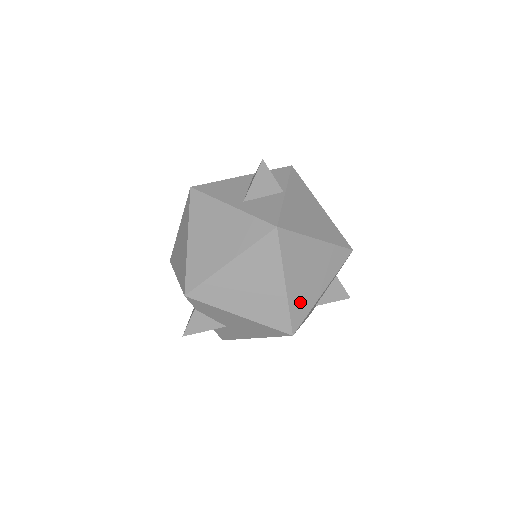
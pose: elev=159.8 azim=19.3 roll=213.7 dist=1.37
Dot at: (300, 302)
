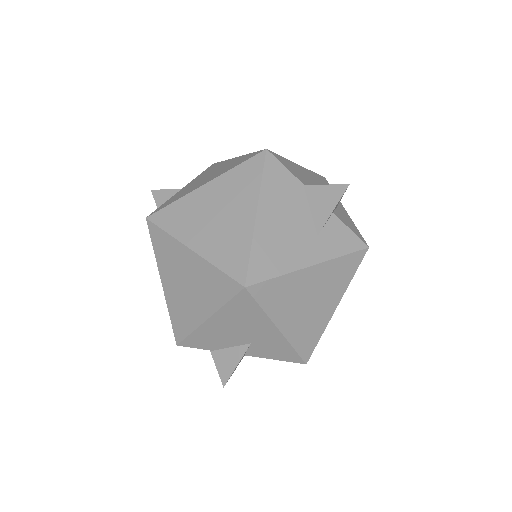
Dot at: (227, 250)
